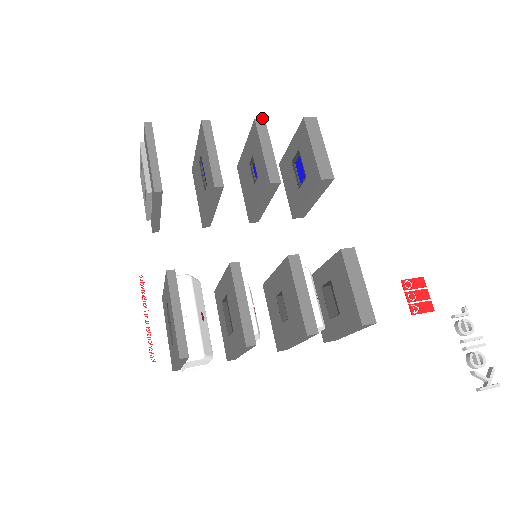
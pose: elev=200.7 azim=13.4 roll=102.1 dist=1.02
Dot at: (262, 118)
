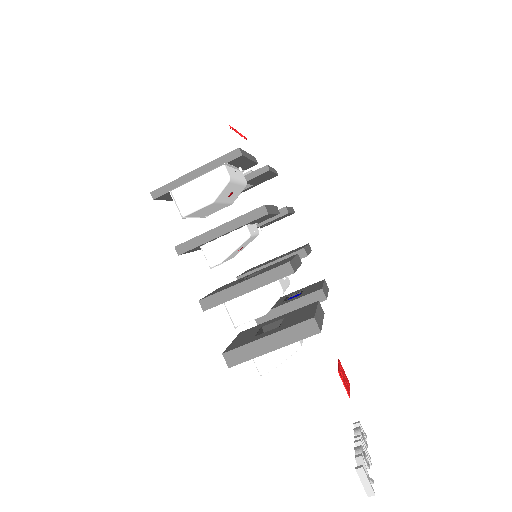
Dot at: occluded
